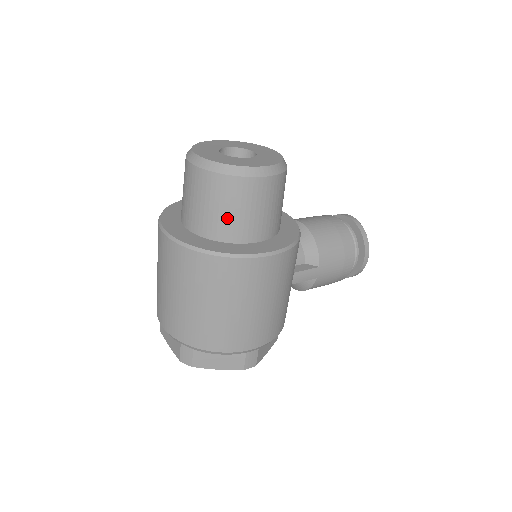
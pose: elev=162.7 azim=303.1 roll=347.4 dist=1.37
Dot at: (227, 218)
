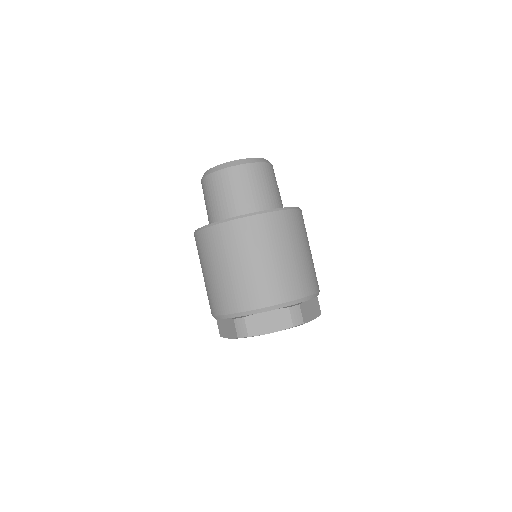
Dot at: (273, 192)
